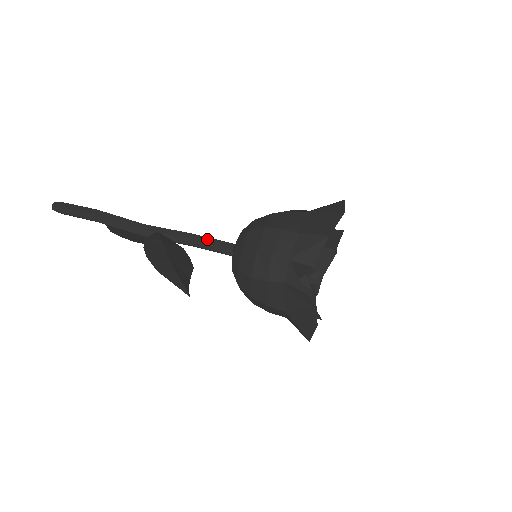
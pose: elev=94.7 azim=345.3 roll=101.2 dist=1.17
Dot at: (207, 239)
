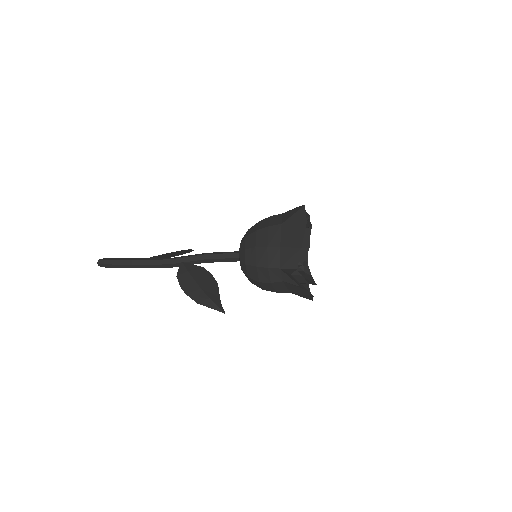
Dot at: (217, 256)
